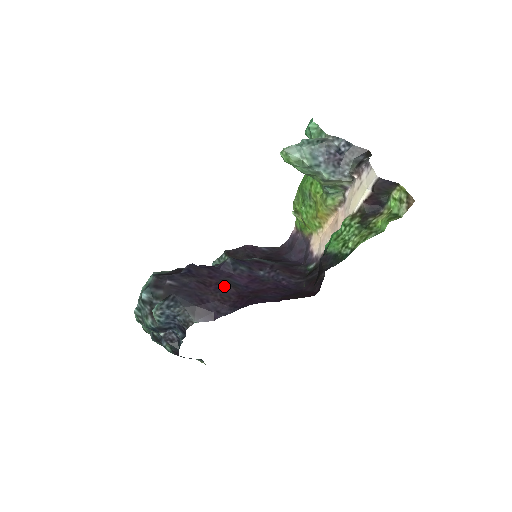
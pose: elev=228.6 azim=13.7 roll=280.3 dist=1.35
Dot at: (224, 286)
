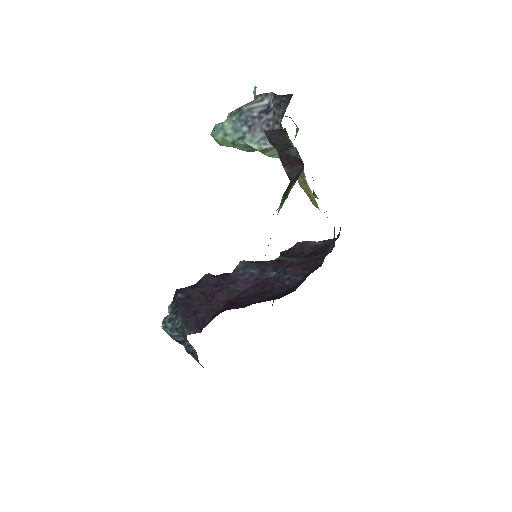
Dot at: (219, 294)
